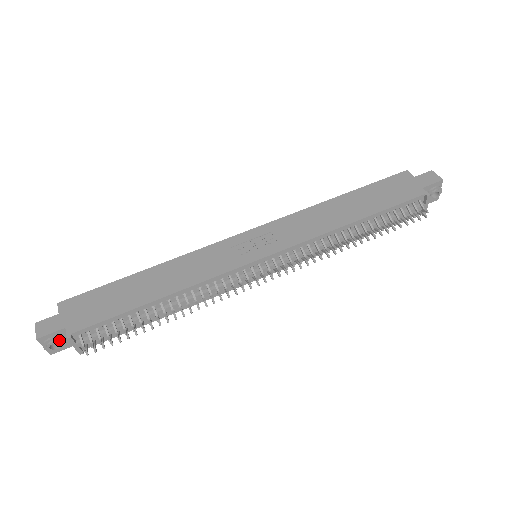
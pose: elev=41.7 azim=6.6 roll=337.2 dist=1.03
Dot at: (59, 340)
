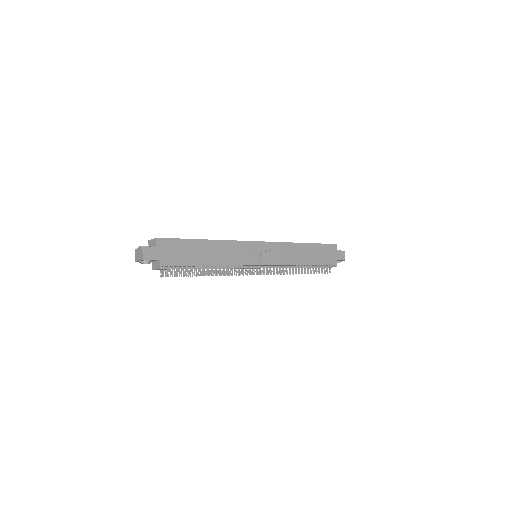
Dot at: (150, 262)
